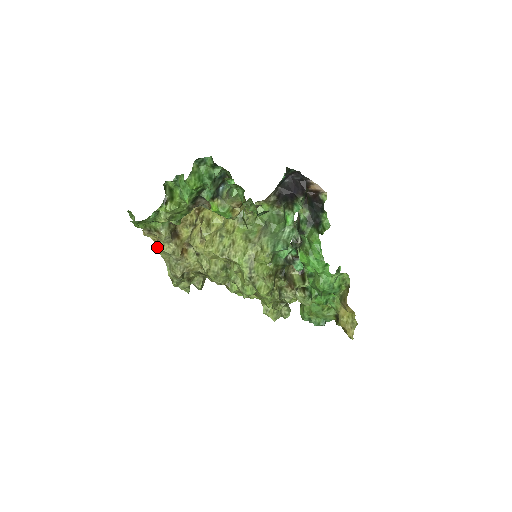
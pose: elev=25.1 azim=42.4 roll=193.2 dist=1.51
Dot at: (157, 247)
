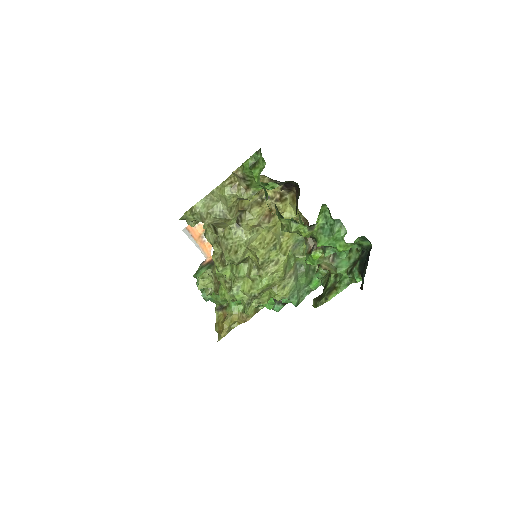
Dot at: (226, 189)
